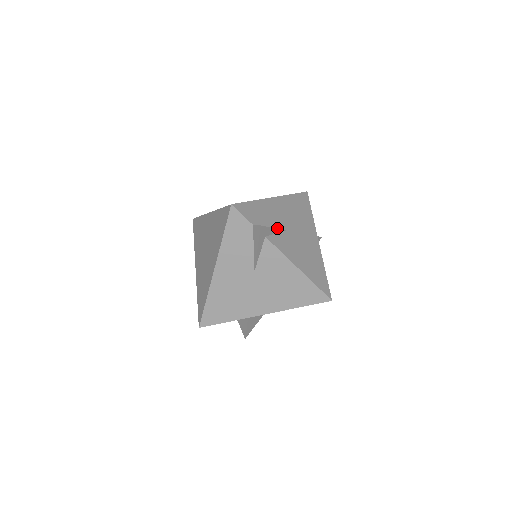
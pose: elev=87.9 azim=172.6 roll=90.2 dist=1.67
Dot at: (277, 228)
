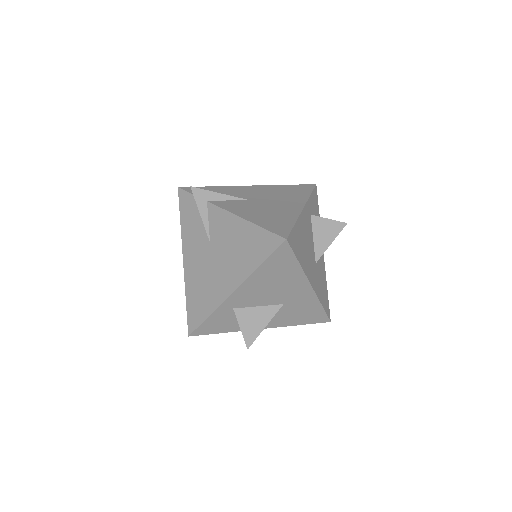
Dot at: (233, 198)
